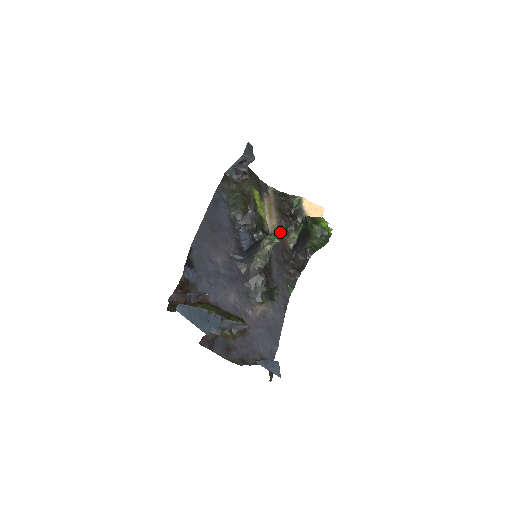
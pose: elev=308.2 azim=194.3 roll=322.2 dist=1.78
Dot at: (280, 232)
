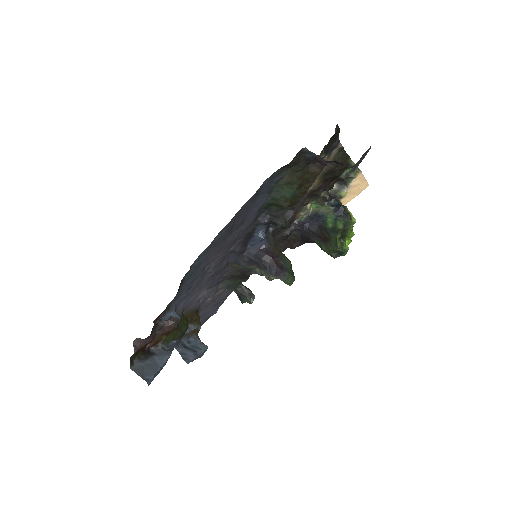
Dot at: (302, 203)
